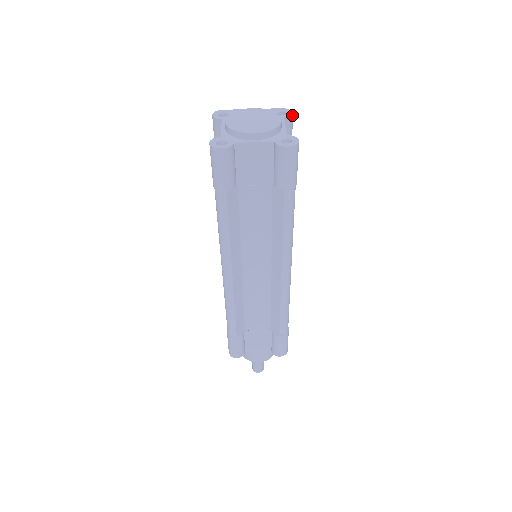
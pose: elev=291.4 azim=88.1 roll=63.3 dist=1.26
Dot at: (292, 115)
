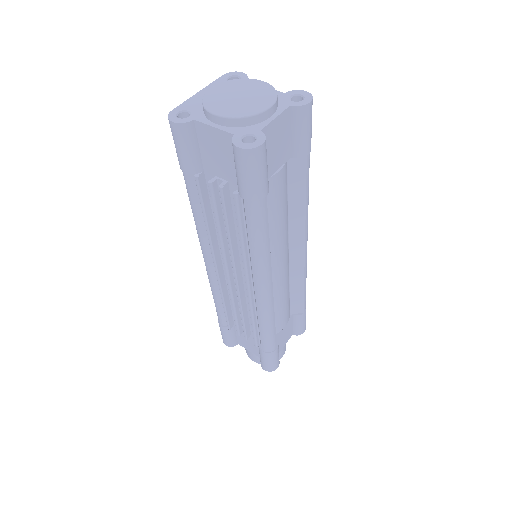
Dot at: (246, 75)
